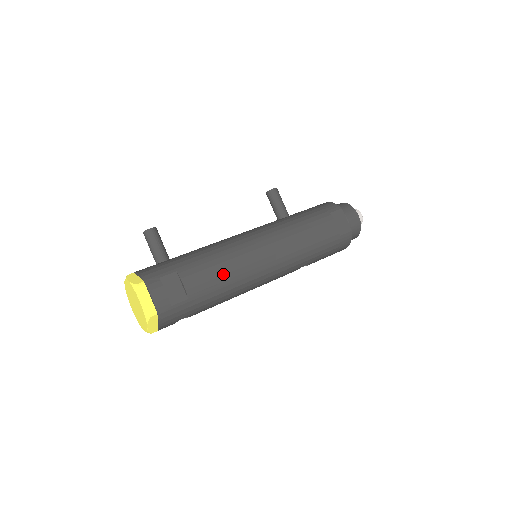
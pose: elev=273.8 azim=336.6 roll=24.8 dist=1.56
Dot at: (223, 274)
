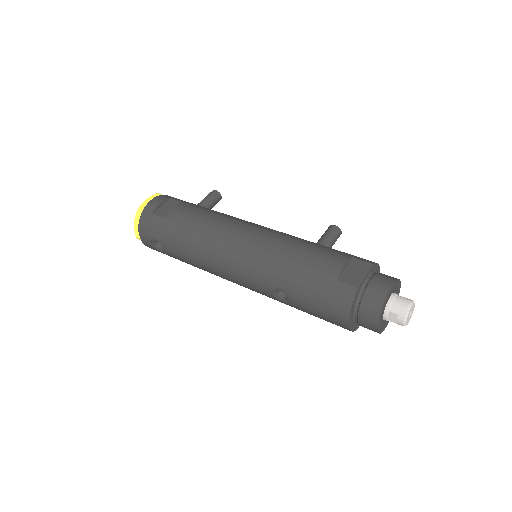
Dot at: (201, 221)
